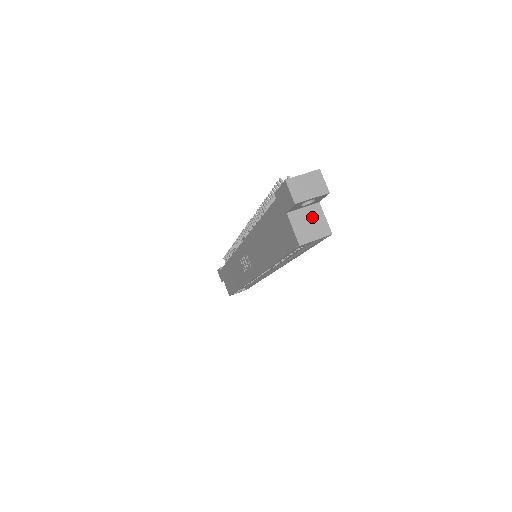
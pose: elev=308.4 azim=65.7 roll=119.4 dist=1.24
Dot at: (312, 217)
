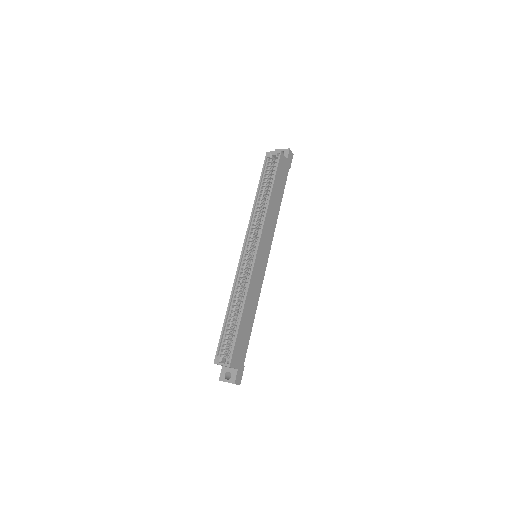
Dot at: occluded
